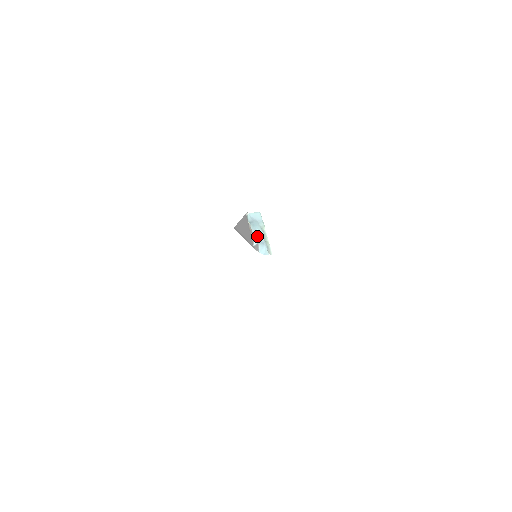
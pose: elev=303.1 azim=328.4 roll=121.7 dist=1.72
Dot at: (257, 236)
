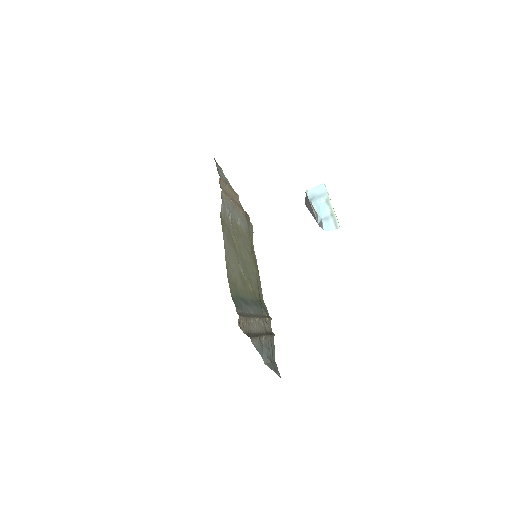
Dot at: (320, 212)
